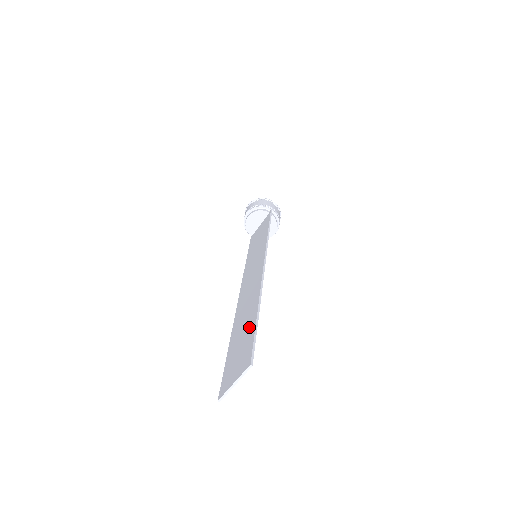
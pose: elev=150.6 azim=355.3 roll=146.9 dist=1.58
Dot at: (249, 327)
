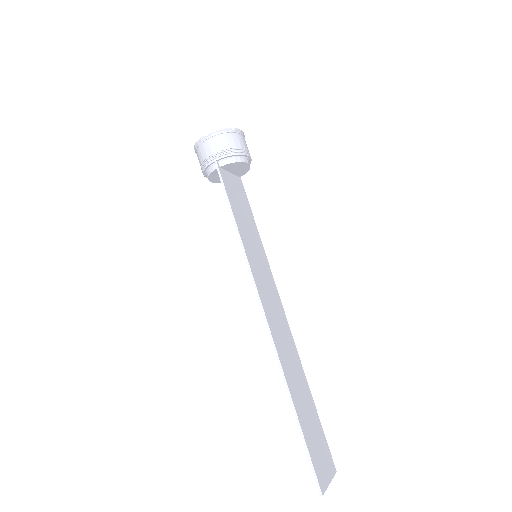
Dot at: (301, 421)
